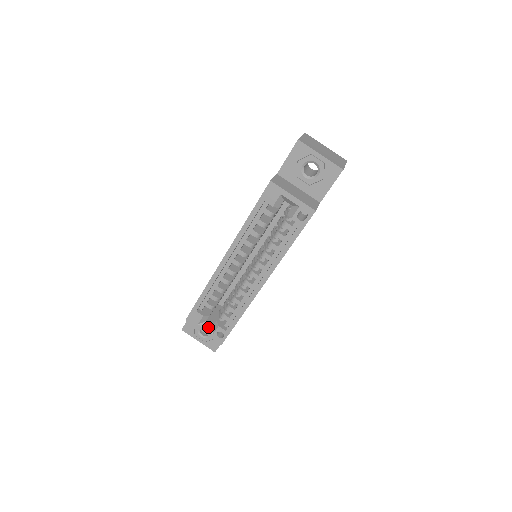
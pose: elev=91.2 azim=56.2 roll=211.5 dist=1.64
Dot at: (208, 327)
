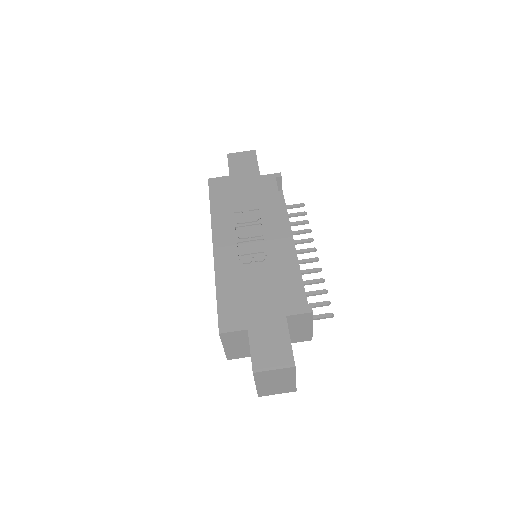
Dot at: occluded
